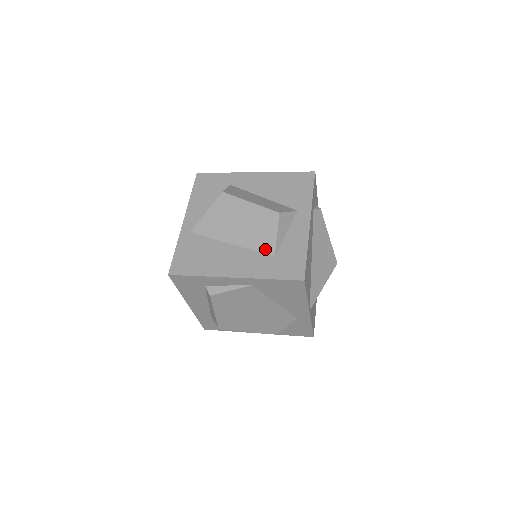
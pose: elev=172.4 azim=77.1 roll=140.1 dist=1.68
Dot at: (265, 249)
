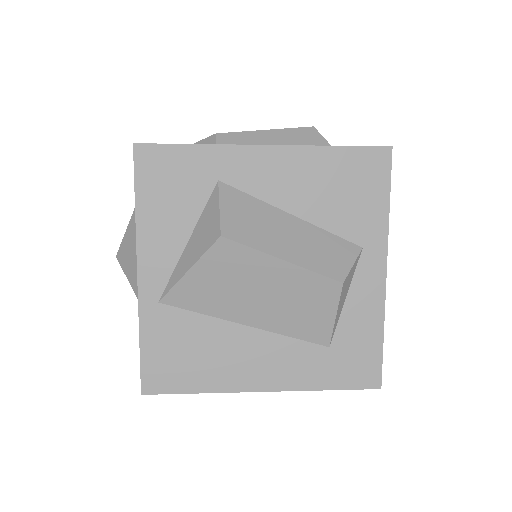
Dot at: (312, 337)
